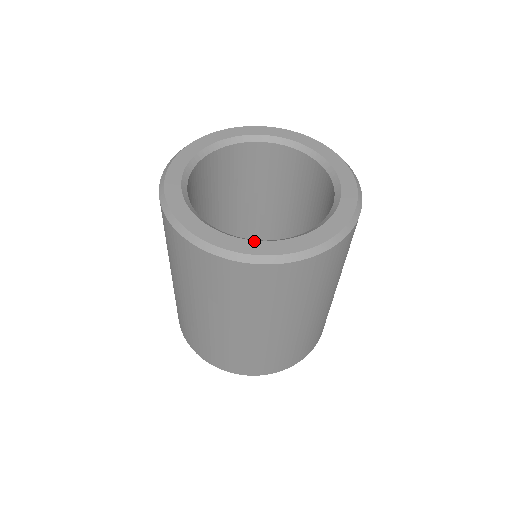
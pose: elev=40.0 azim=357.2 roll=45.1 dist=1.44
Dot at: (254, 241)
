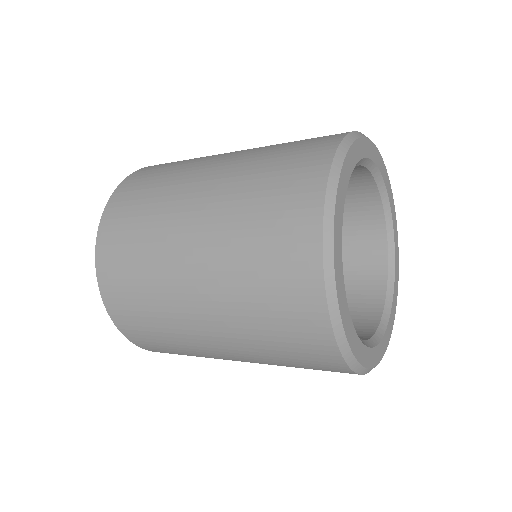
Dot at: occluded
